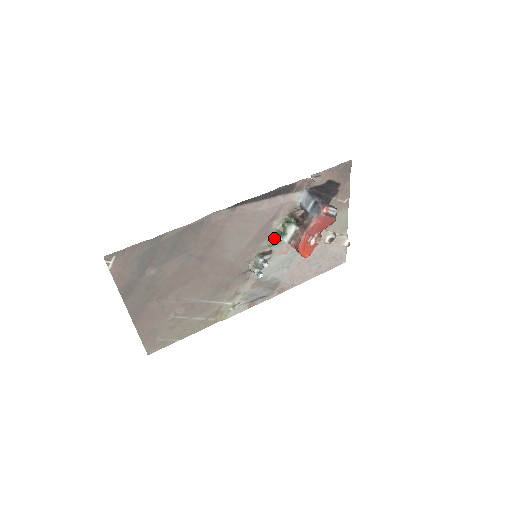
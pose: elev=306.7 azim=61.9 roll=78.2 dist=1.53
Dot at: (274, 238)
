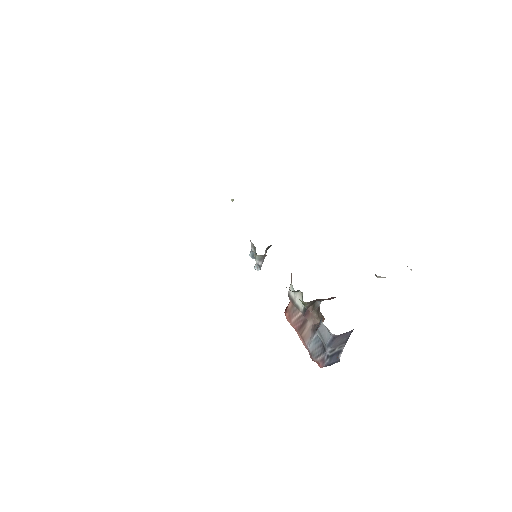
Dot at: occluded
